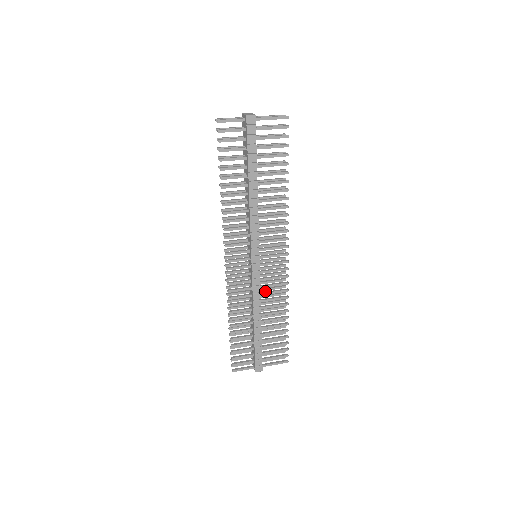
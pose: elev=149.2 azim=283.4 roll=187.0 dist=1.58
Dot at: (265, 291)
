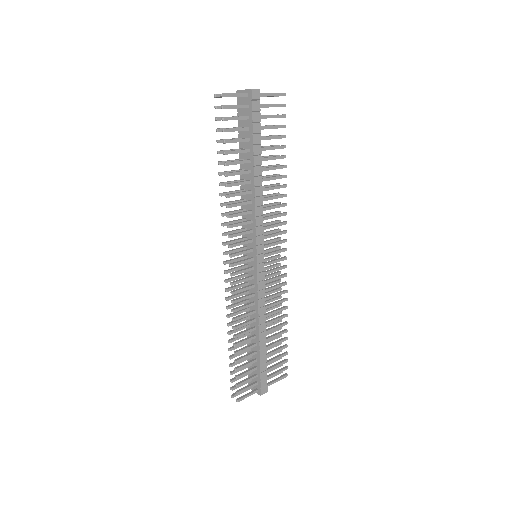
Dot at: (266, 296)
